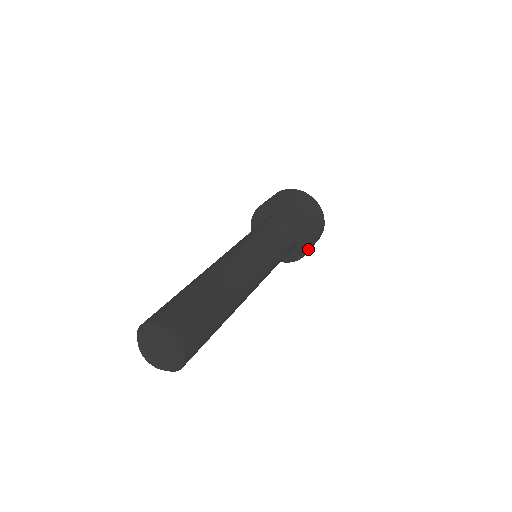
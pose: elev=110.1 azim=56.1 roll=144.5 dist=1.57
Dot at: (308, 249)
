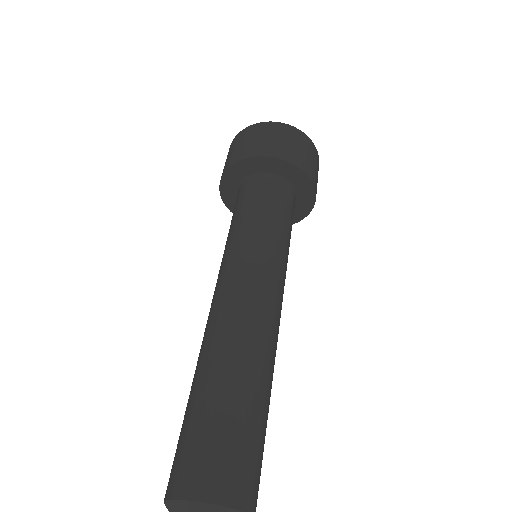
Dot at: (313, 204)
